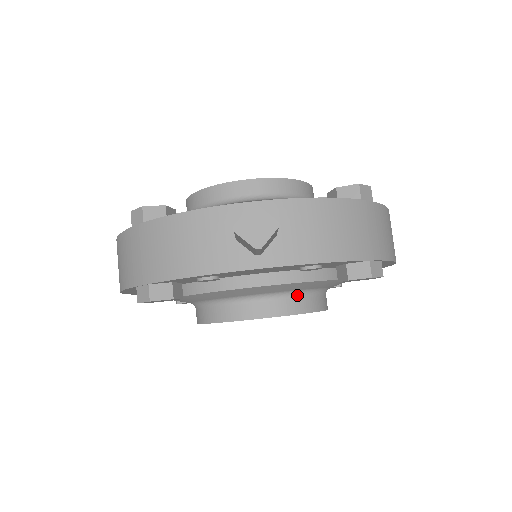
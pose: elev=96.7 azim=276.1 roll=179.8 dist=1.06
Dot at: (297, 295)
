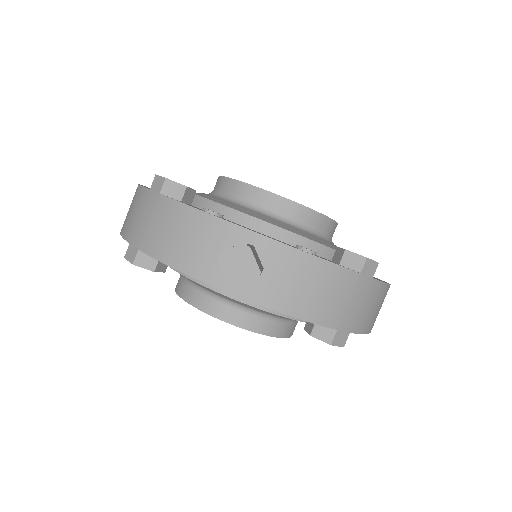
Dot at: (266, 317)
